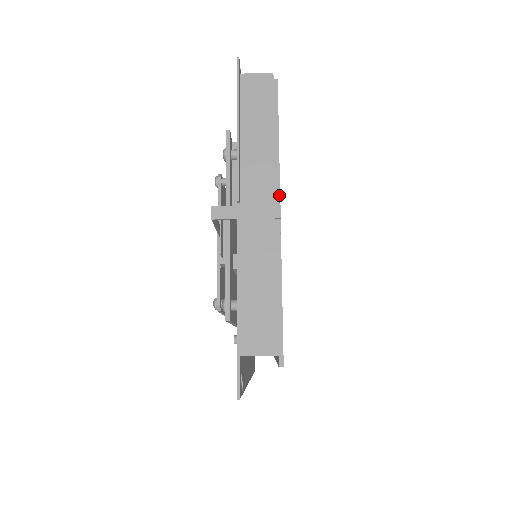
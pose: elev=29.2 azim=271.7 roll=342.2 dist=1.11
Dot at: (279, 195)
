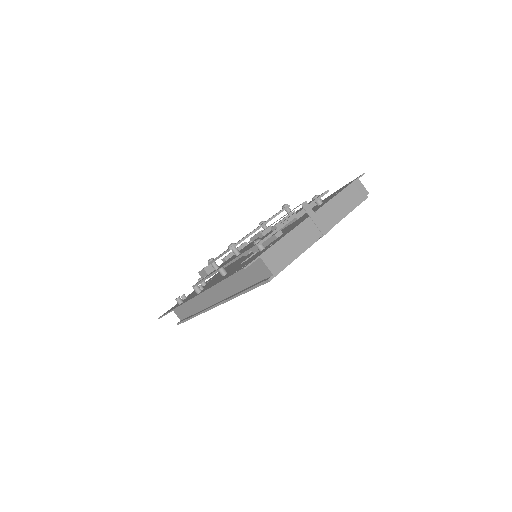
Dot at: (330, 229)
